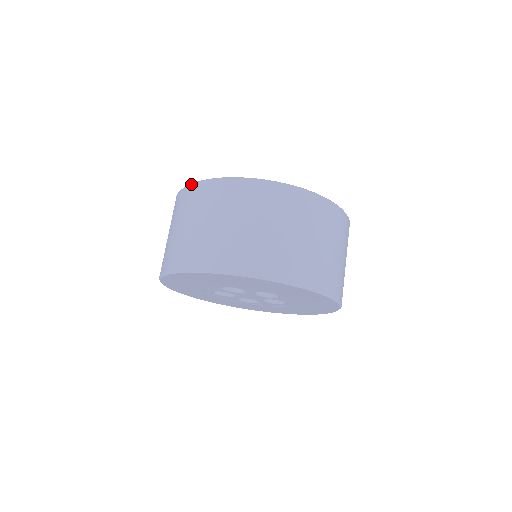
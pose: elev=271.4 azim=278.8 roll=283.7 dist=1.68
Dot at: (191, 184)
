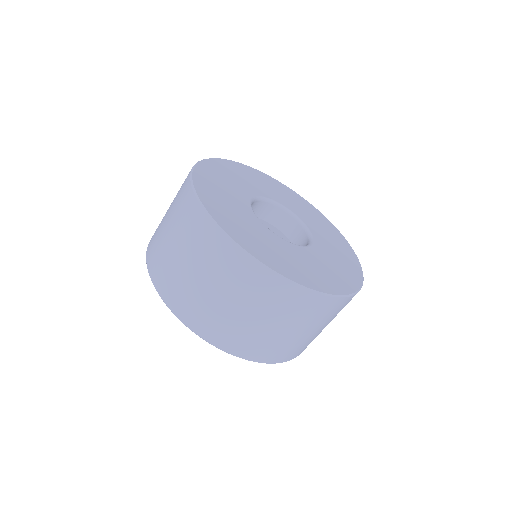
Dot at: (205, 214)
